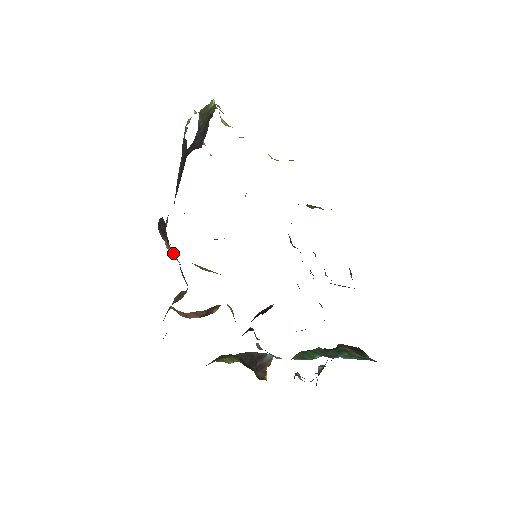
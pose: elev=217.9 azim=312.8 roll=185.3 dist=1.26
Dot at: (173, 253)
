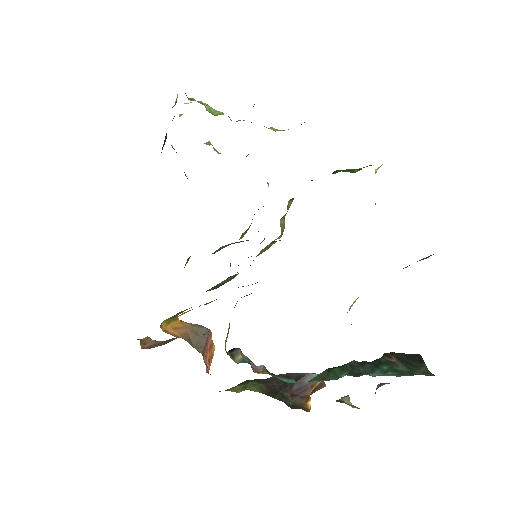
Dot at: occluded
